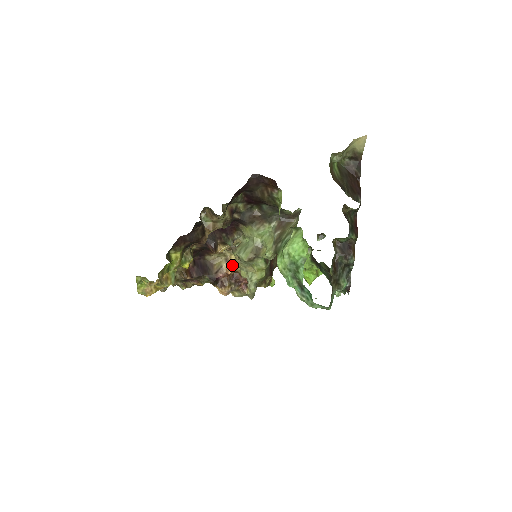
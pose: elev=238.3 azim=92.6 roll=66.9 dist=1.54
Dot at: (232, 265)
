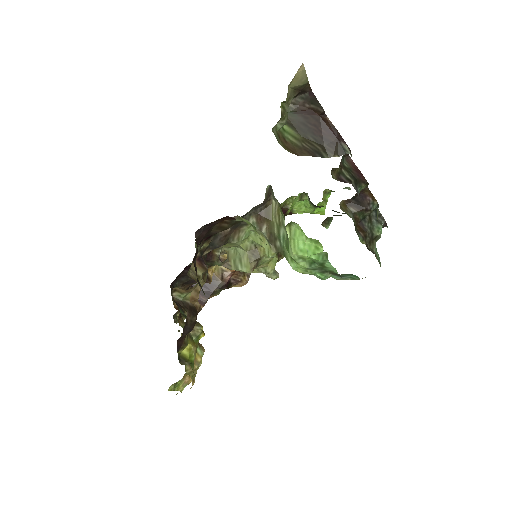
Dot at: occluded
